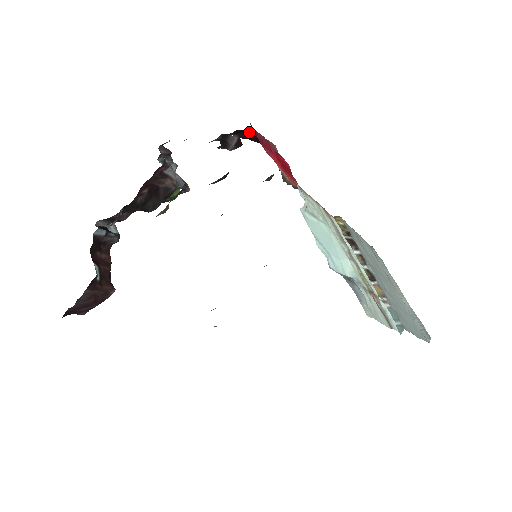
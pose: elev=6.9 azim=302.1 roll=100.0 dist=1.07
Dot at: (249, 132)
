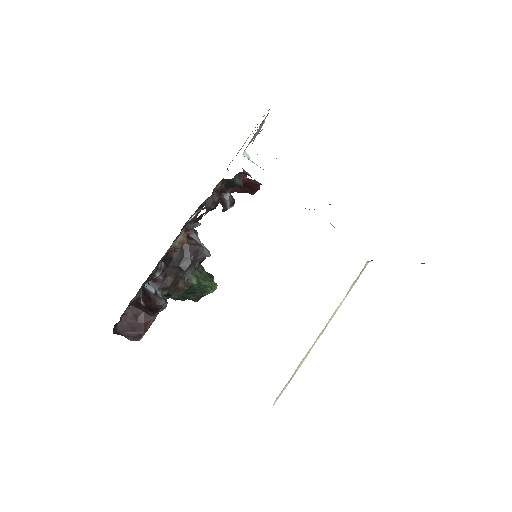
Dot at: occluded
